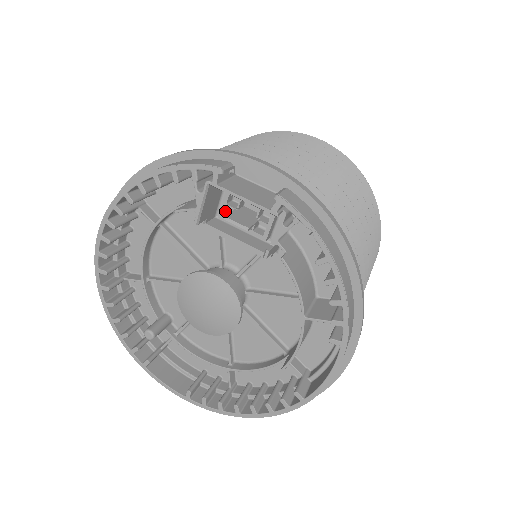
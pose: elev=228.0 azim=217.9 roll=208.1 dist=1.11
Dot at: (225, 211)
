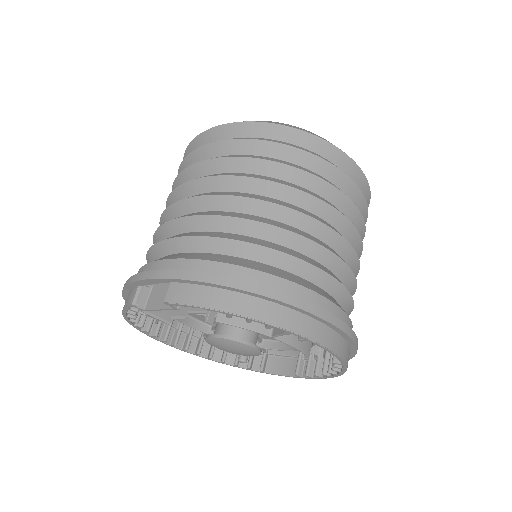
Dot at: occluded
